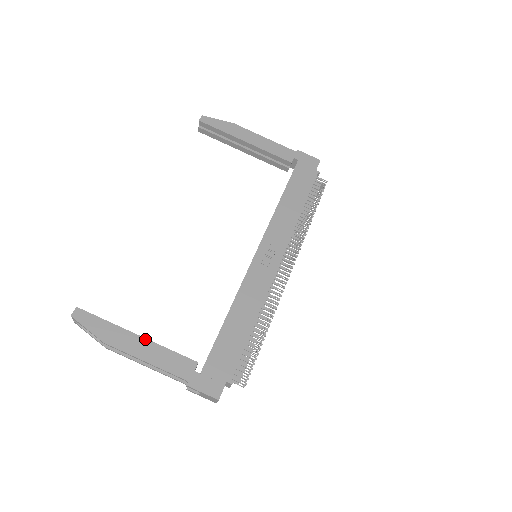
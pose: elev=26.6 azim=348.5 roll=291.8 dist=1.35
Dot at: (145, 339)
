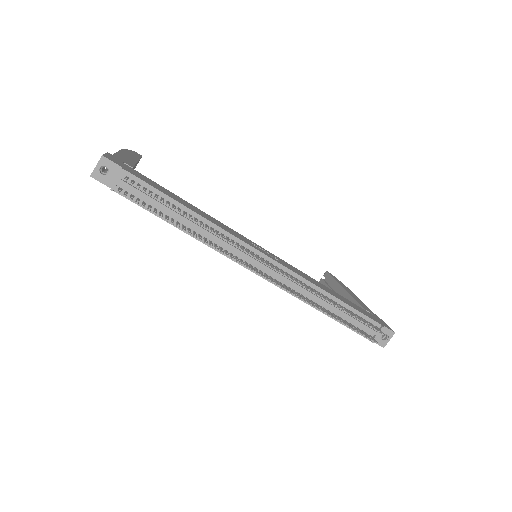
Dot at: (137, 161)
